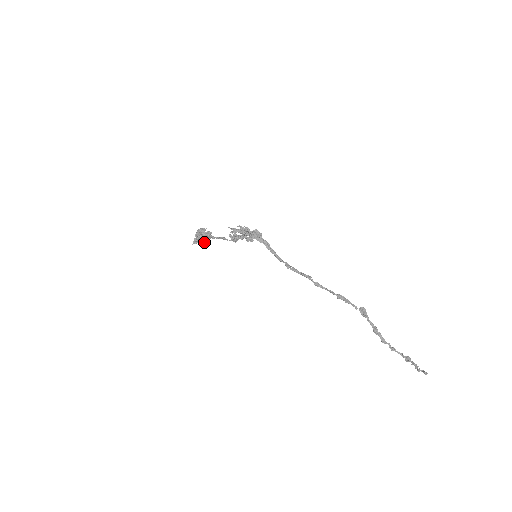
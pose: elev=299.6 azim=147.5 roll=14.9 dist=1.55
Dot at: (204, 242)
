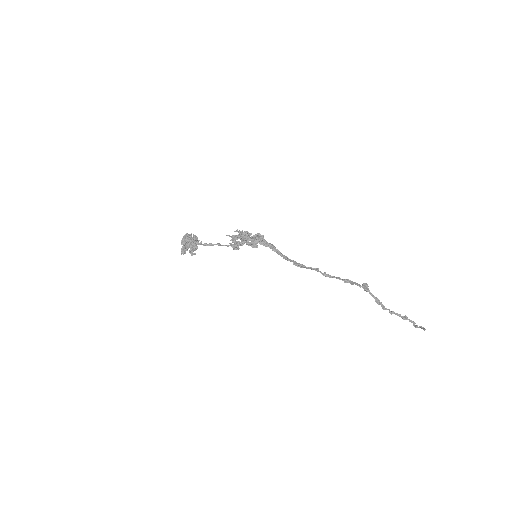
Dot at: (193, 249)
